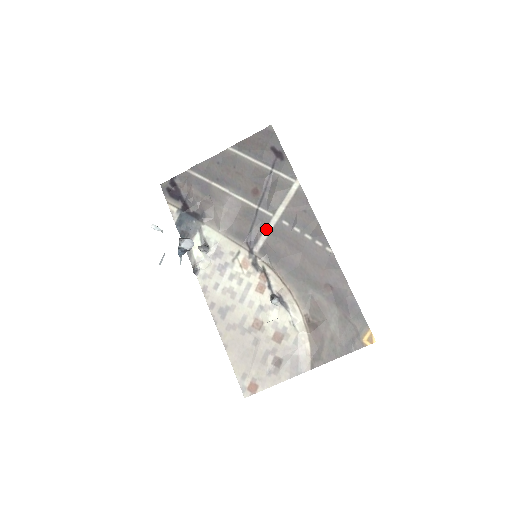
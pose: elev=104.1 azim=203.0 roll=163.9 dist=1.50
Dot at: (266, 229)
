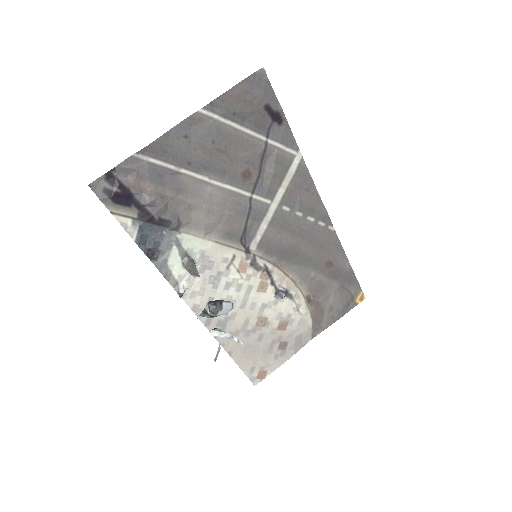
Dot at: (264, 221)
